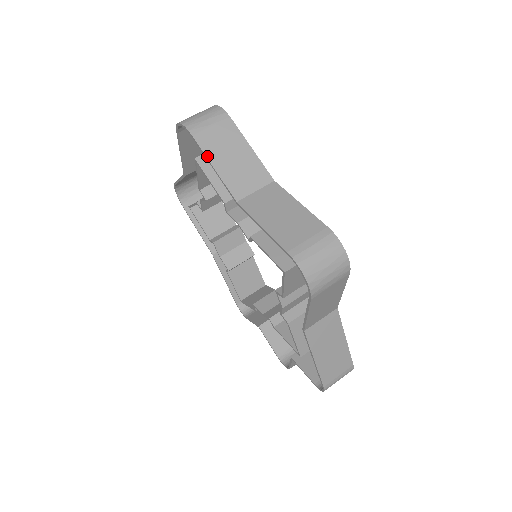
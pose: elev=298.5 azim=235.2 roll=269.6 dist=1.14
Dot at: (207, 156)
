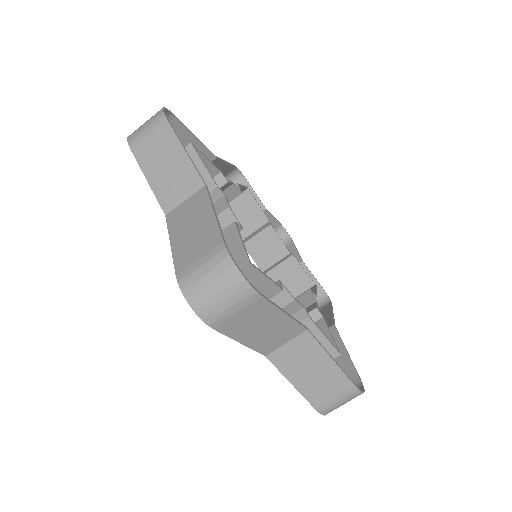
Dot at: (233, 338)
